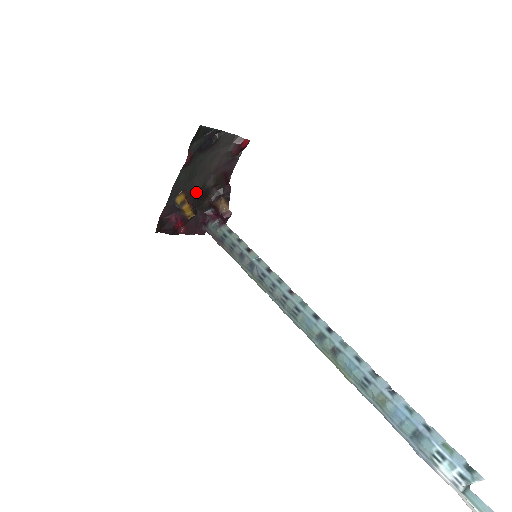
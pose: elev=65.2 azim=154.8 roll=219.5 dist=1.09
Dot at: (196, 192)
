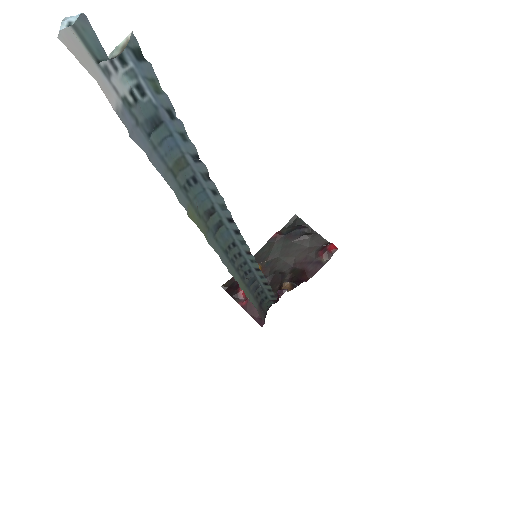
Dot at: (272, 272)
